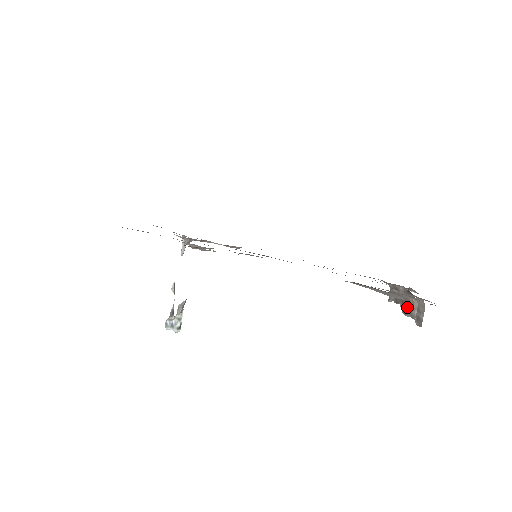
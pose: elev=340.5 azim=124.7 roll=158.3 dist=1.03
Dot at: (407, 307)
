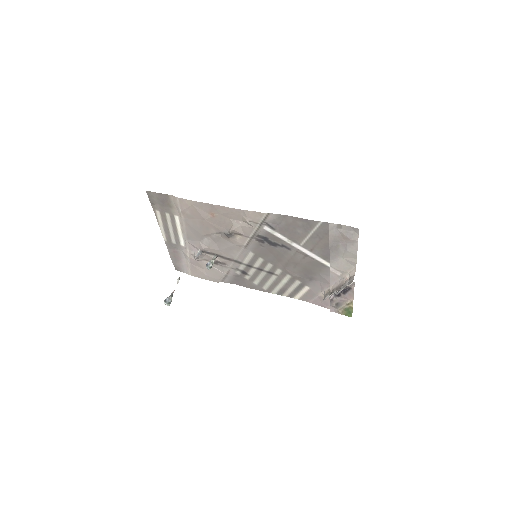
Dot at: (340, 287)
